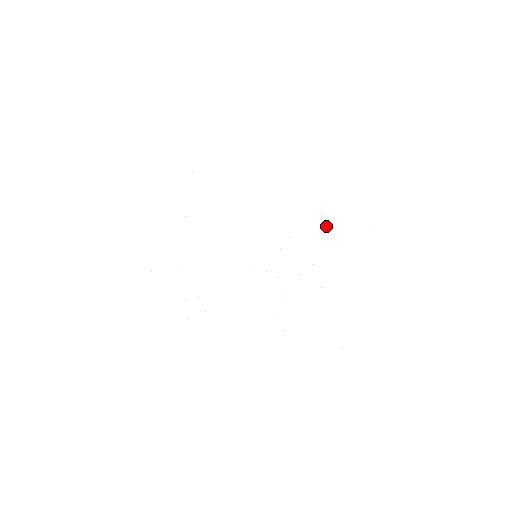
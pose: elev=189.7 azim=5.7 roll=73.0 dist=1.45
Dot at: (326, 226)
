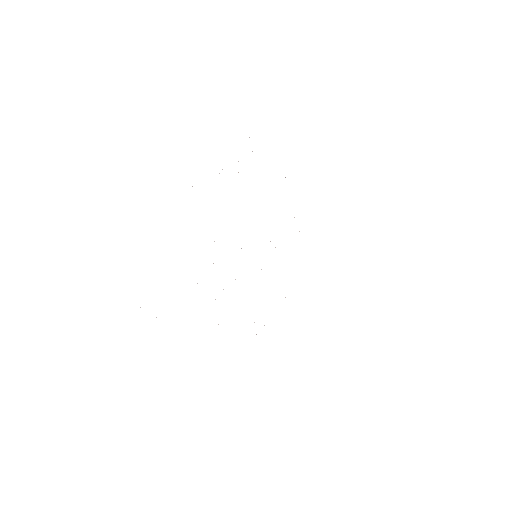
Dot at: occluded
